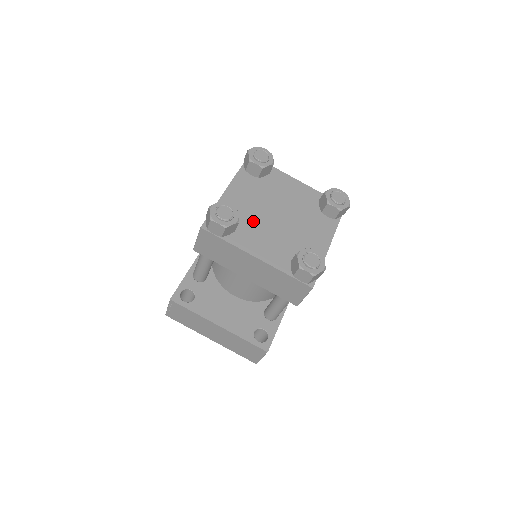
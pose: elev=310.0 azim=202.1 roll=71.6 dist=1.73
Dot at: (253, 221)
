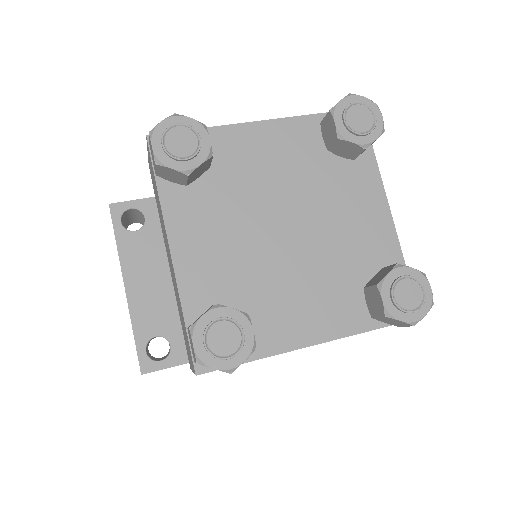
Dot at: (236, 198)
